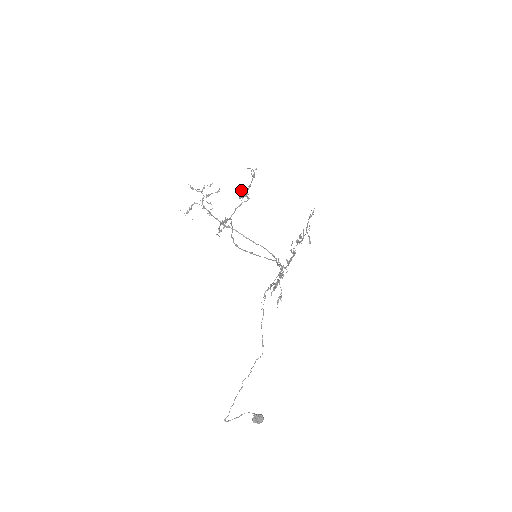
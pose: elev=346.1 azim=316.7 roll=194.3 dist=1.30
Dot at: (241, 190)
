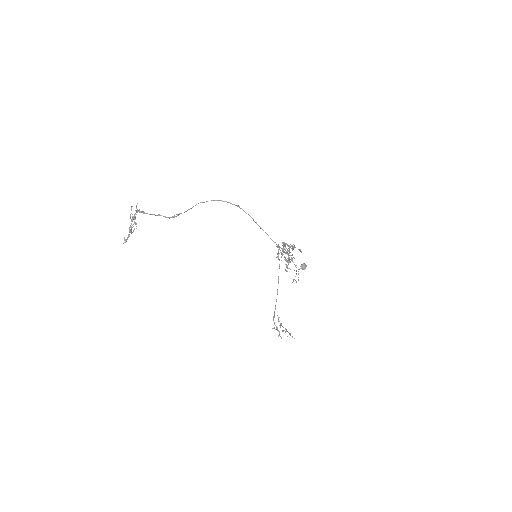
Dot at: occluded
